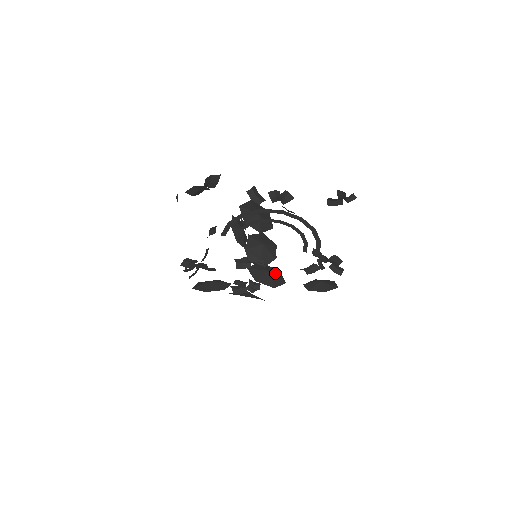
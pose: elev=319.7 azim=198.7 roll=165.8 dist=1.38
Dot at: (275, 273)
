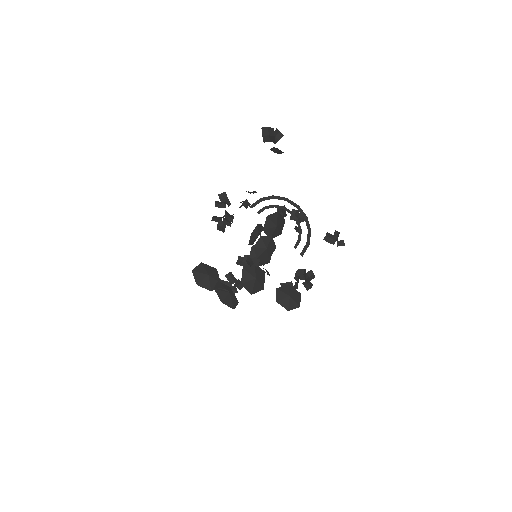
Dot at: (260, 279)
